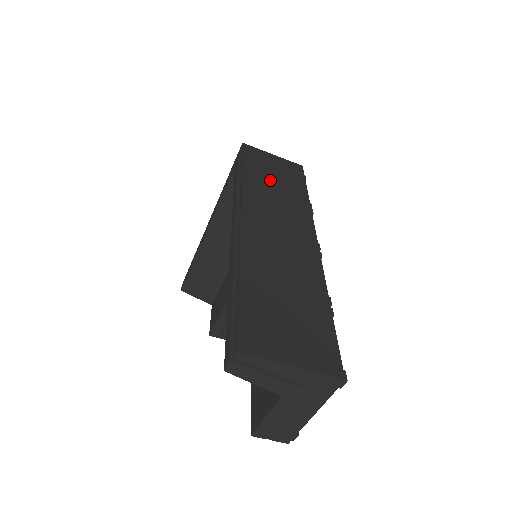
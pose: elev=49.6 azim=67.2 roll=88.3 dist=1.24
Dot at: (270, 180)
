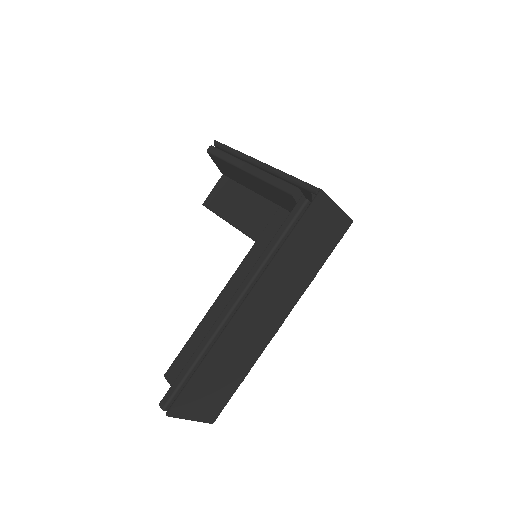
Dot at: (304, 251)
